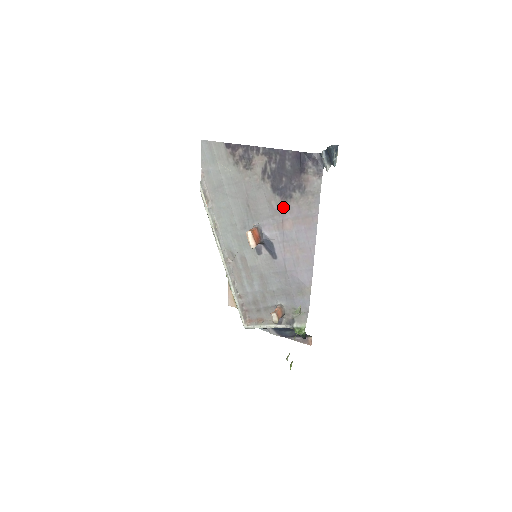
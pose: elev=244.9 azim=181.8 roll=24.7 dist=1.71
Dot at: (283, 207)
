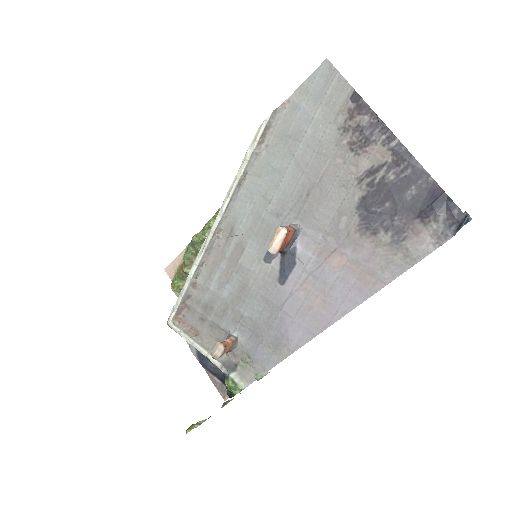
Dot at: (352, 235)
